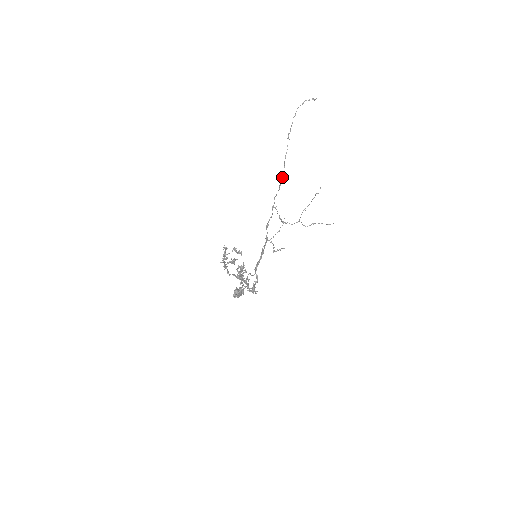
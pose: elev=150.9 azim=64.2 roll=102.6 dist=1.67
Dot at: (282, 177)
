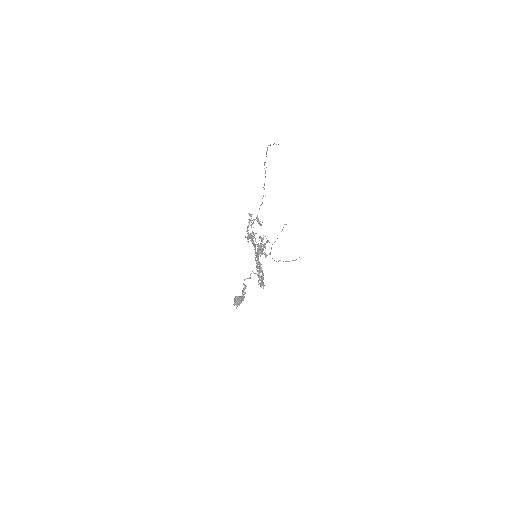
Dot at: occluded
